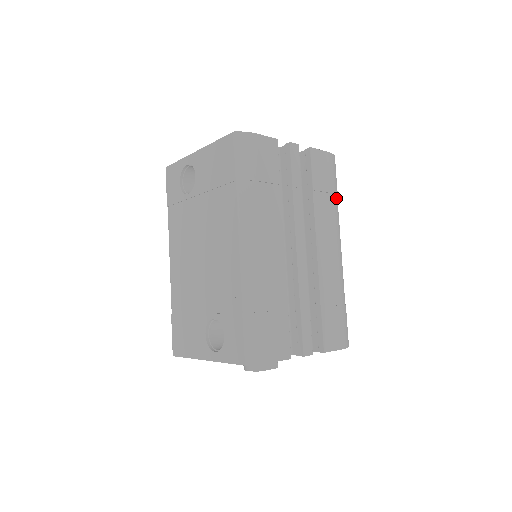
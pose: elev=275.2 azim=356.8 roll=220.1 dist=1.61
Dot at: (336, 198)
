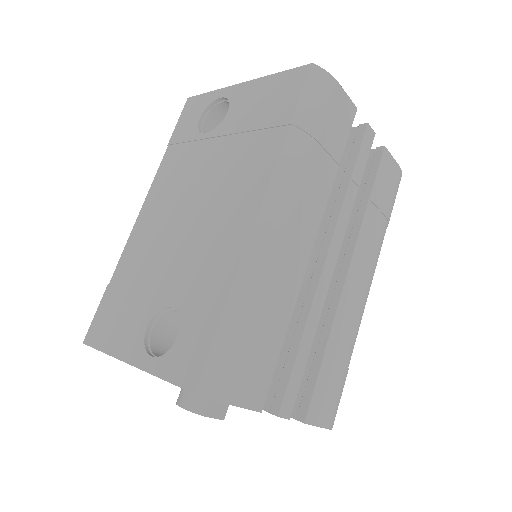
Dot at: (386, 227)
